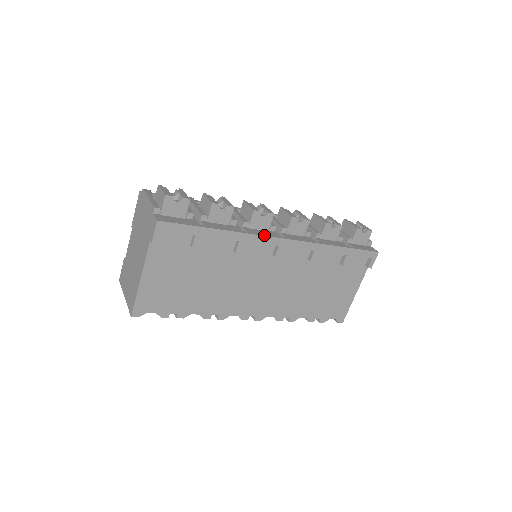
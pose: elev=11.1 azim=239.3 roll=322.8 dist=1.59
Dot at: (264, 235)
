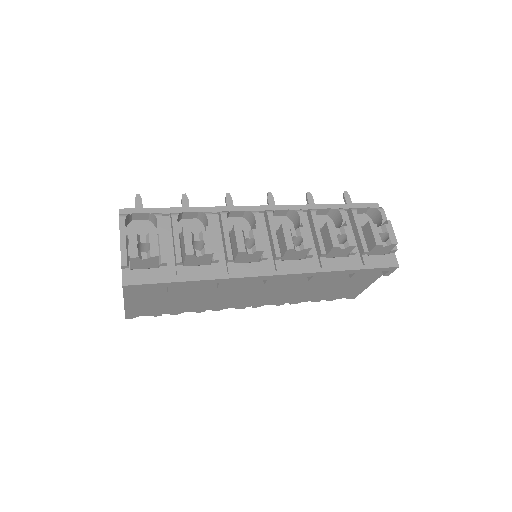
Dot at: (248, 276)
